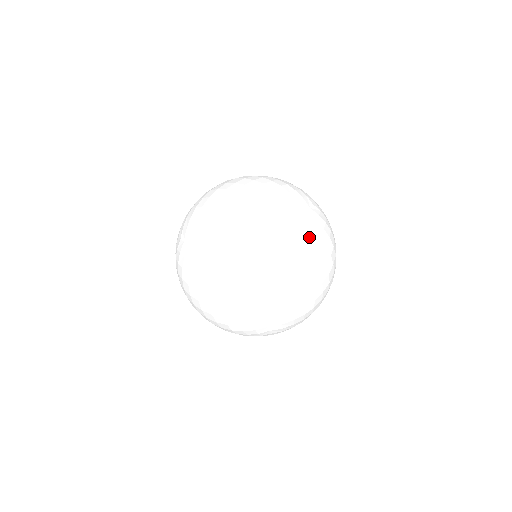
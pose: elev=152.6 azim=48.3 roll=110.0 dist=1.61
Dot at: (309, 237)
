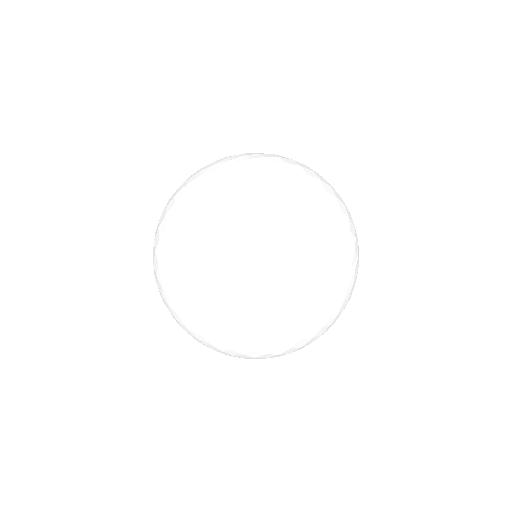
Dot at: (242, 301)
